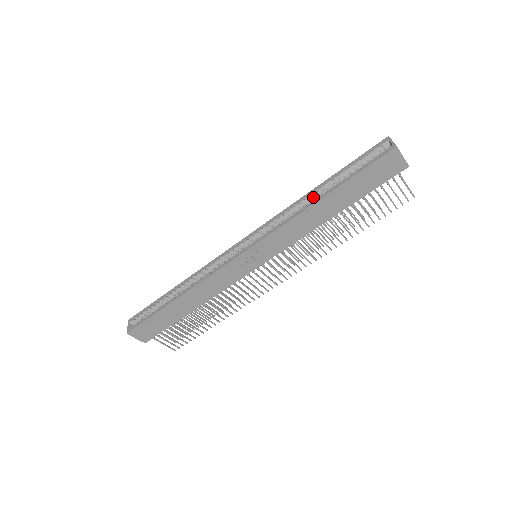
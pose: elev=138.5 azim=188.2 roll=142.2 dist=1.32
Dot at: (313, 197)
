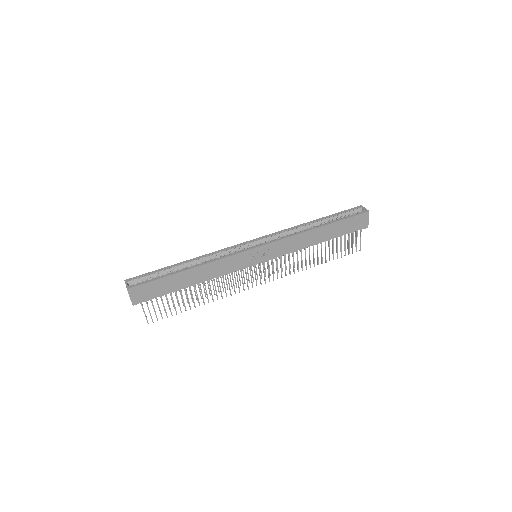
Dot at: (310, 226)
